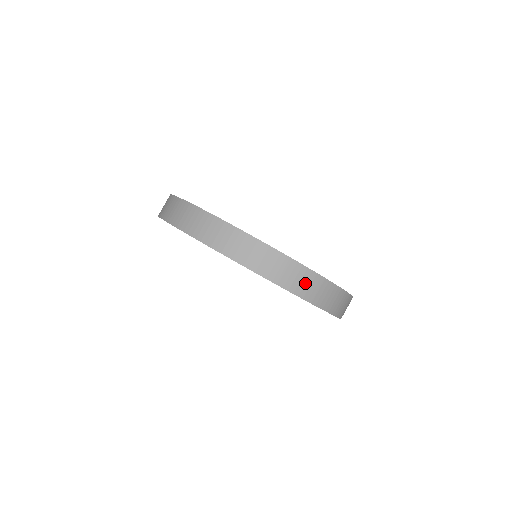
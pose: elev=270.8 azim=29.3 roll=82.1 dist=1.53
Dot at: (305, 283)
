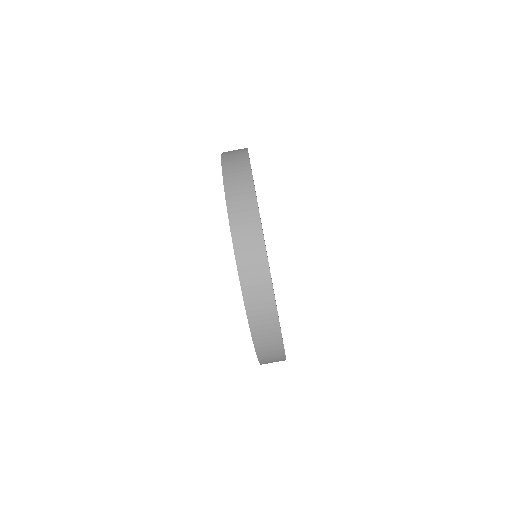
Dot at: (269, 345)
